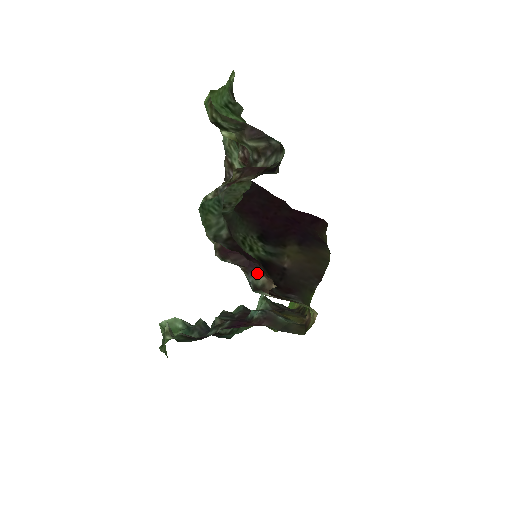
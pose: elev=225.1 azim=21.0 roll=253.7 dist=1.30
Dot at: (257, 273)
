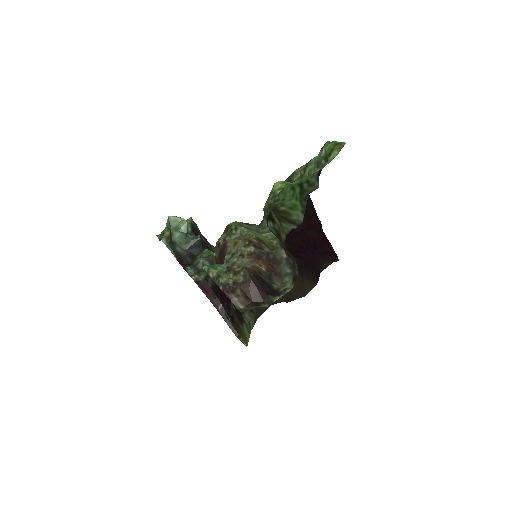
Dot at: occluded
